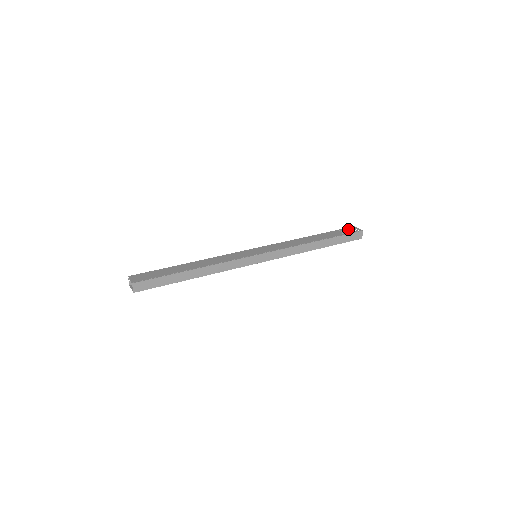
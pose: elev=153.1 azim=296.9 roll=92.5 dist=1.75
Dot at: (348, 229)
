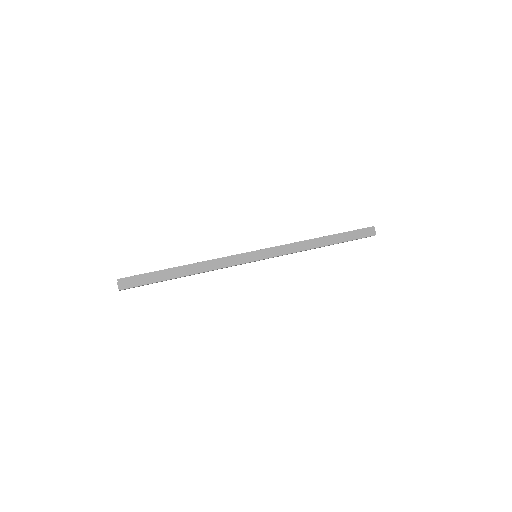
Dot at: occluded
